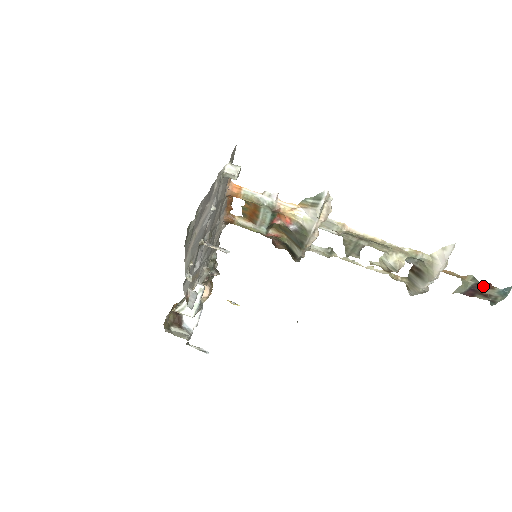
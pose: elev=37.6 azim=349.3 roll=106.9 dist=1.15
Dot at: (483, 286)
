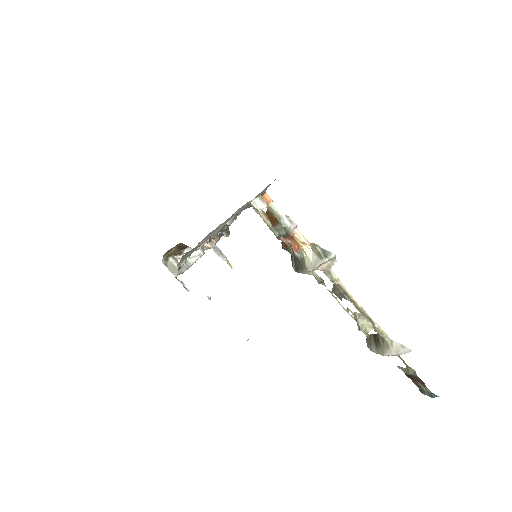
Dot at: (419, 381)
